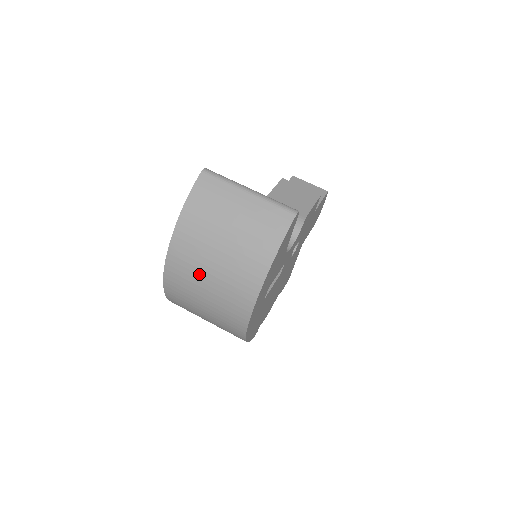
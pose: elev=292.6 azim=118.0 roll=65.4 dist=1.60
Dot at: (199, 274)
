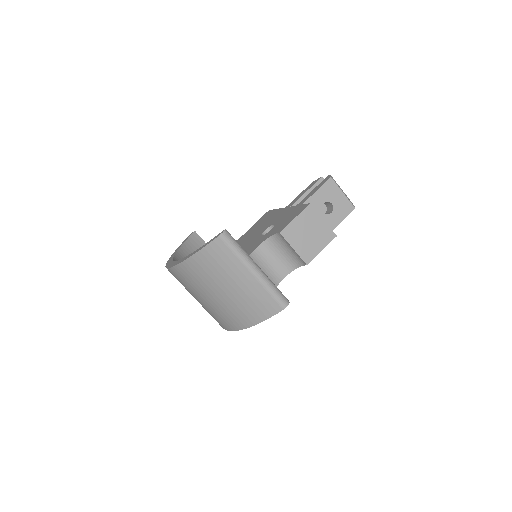
Dot at: (193, 292)
